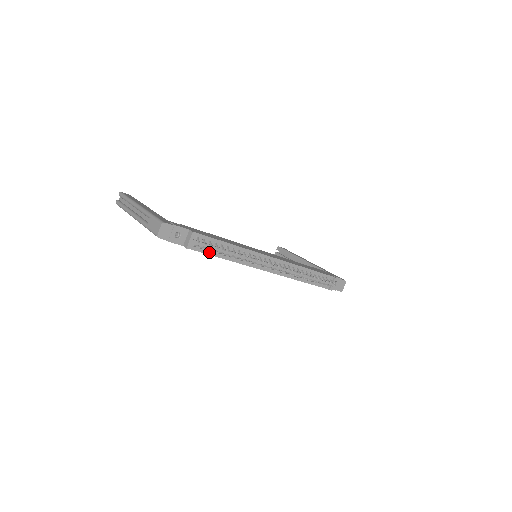
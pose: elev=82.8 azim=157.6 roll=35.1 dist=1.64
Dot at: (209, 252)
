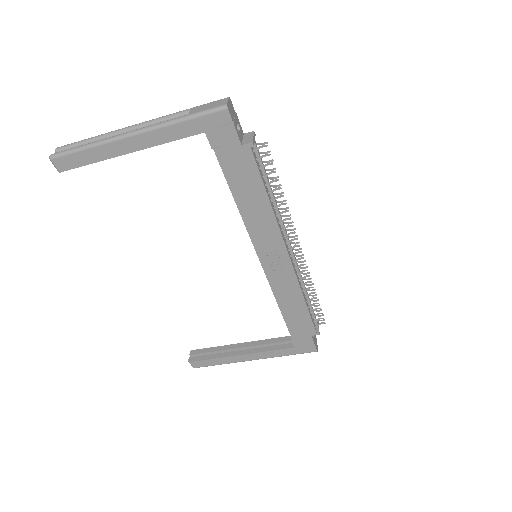
Dot at: (261, 174)
